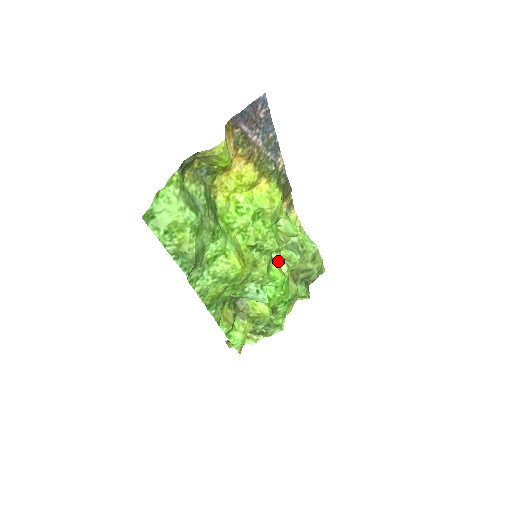
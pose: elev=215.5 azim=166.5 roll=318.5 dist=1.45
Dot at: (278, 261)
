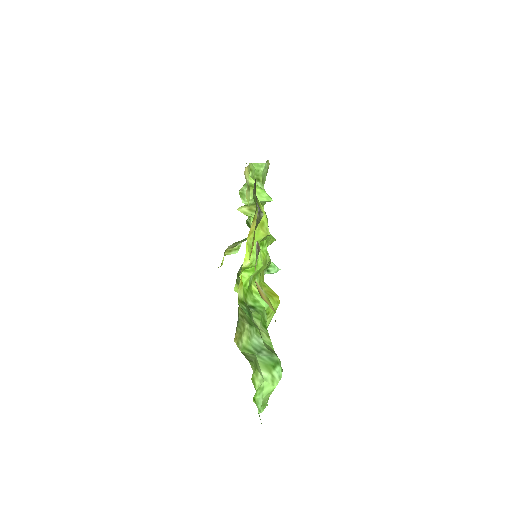
Dot at: occluded
